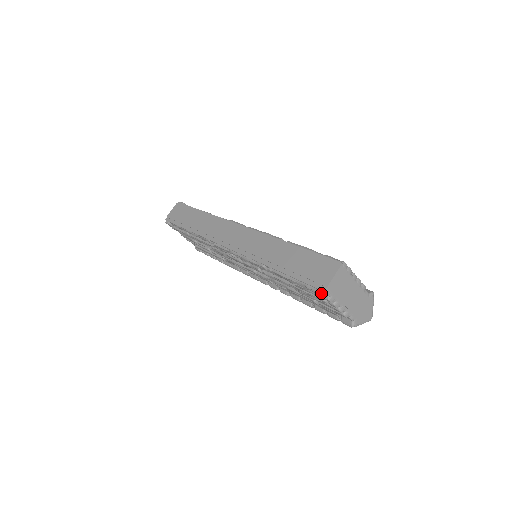
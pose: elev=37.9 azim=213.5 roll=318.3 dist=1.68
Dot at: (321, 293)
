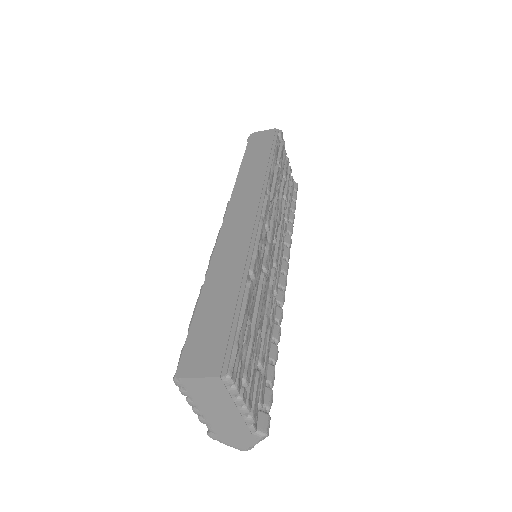
Dot at: (174, 375)
